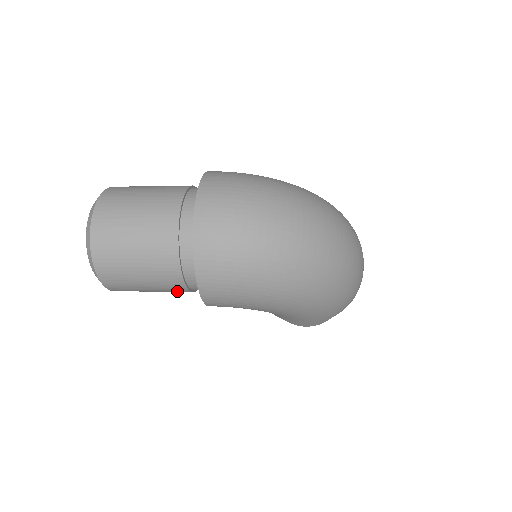
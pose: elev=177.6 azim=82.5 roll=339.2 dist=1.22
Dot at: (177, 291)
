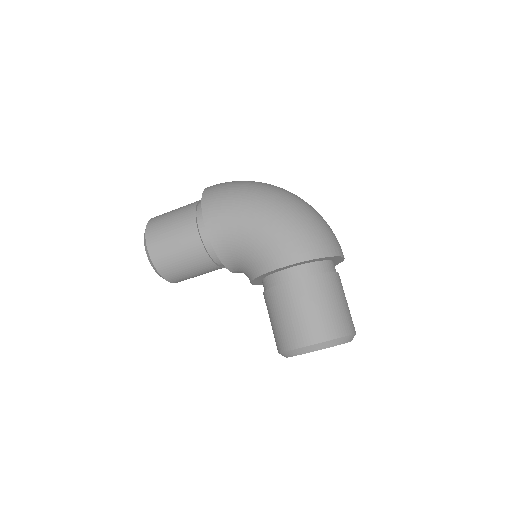
Dot at: (189, 233)
